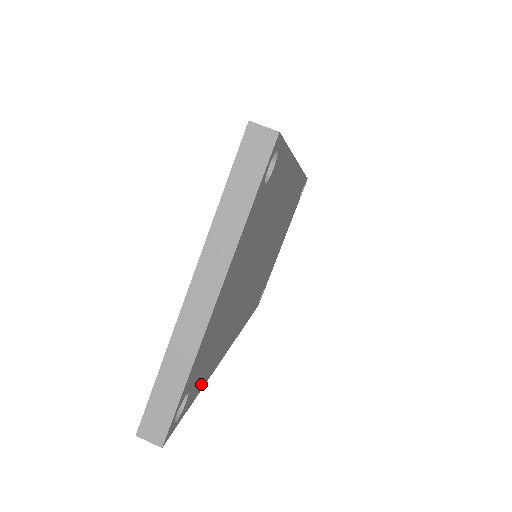
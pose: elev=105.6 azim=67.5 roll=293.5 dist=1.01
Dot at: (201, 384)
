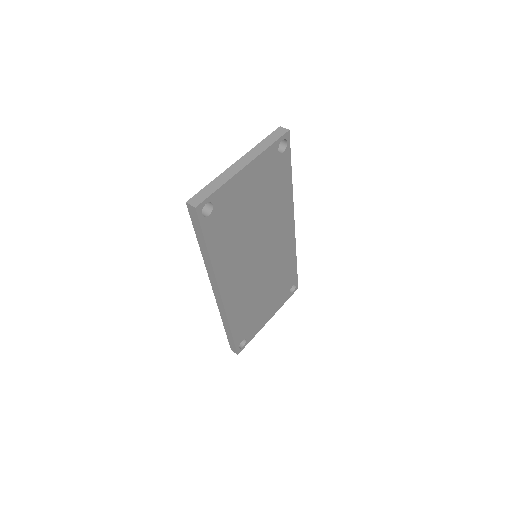
Dot at: (211, 241)
